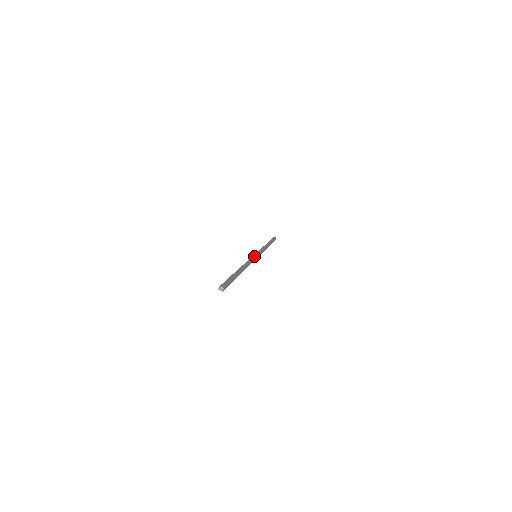
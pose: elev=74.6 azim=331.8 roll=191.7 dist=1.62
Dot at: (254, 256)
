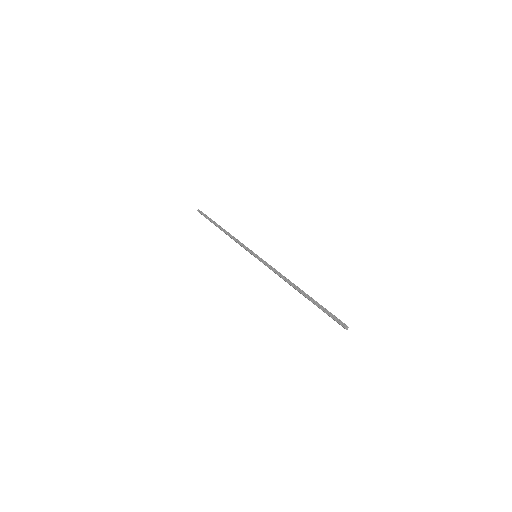
Dot at: (262, 259)
